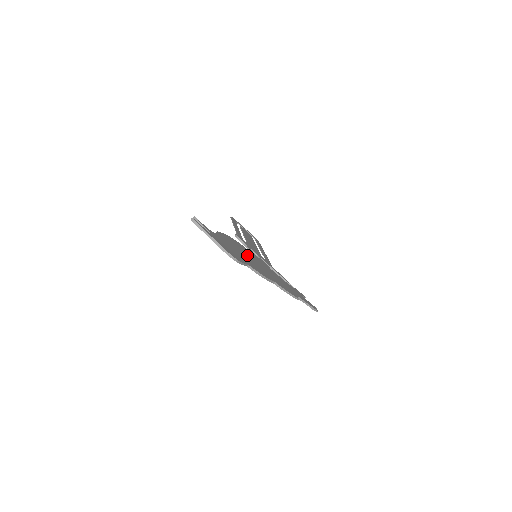
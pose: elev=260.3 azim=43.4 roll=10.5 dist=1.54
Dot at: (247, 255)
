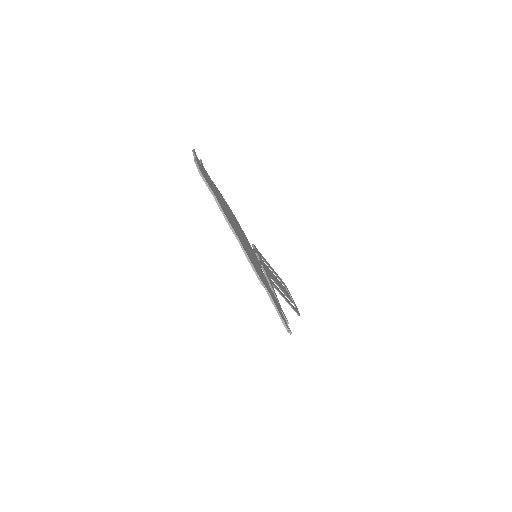
Dot at: (233, 220)
